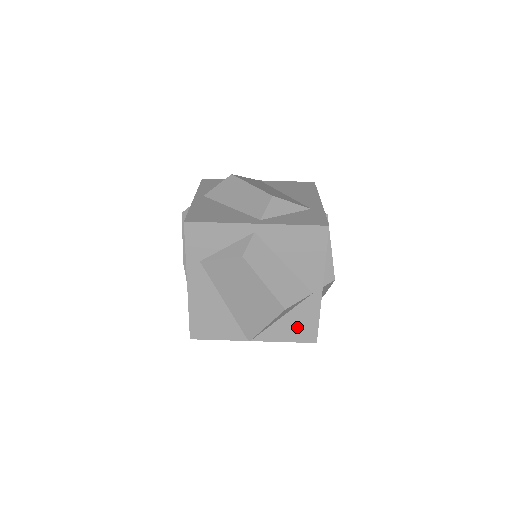
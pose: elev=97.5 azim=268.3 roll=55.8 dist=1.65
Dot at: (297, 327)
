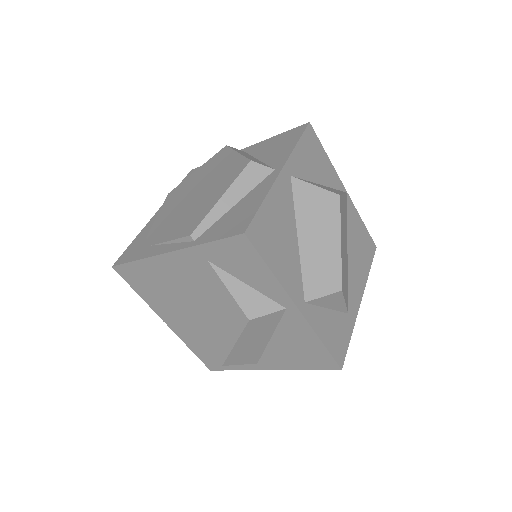
Dot at: occluded
